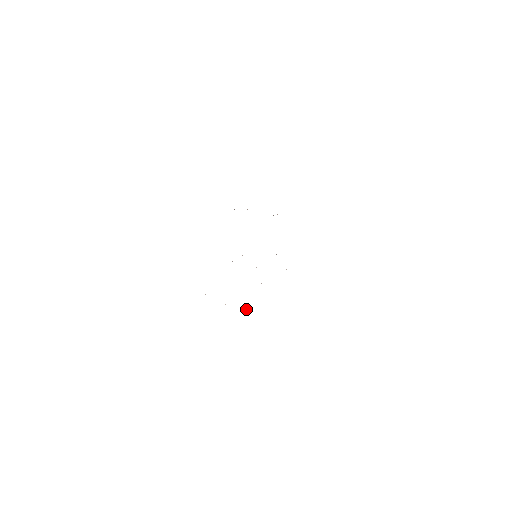
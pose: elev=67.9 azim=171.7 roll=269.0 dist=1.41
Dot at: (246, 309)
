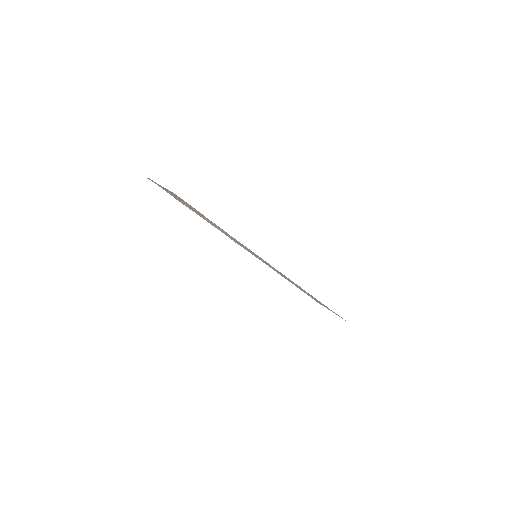
Dot at: (181, 201)
